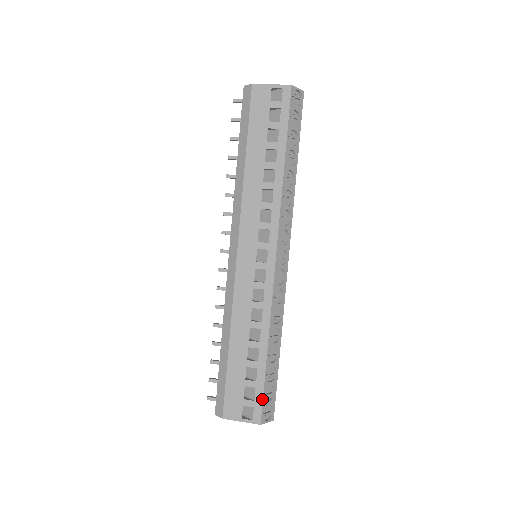
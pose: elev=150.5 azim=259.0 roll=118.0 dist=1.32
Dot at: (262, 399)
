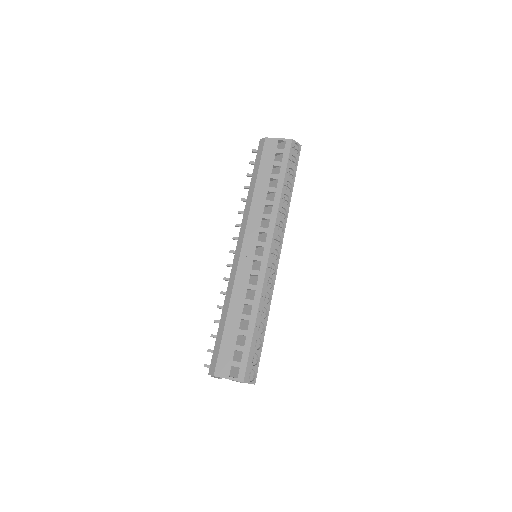
Dot at: (247, 361)
